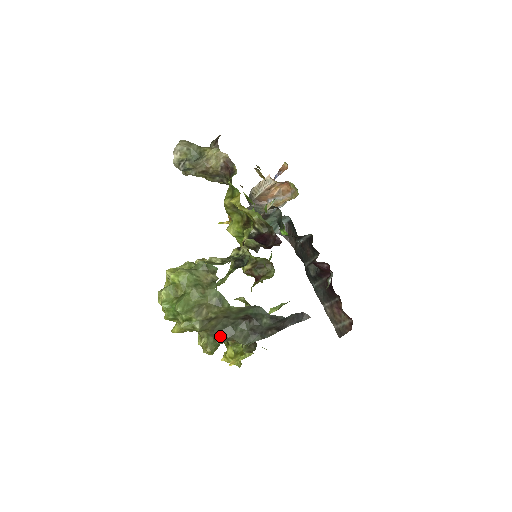
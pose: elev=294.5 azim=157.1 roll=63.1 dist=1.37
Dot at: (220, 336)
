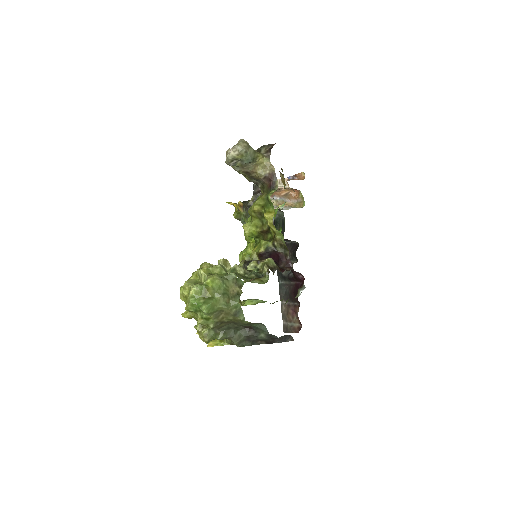
Dot at: (222, 335)
